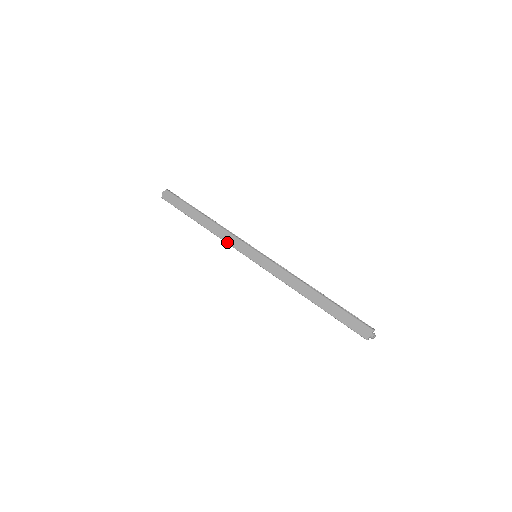
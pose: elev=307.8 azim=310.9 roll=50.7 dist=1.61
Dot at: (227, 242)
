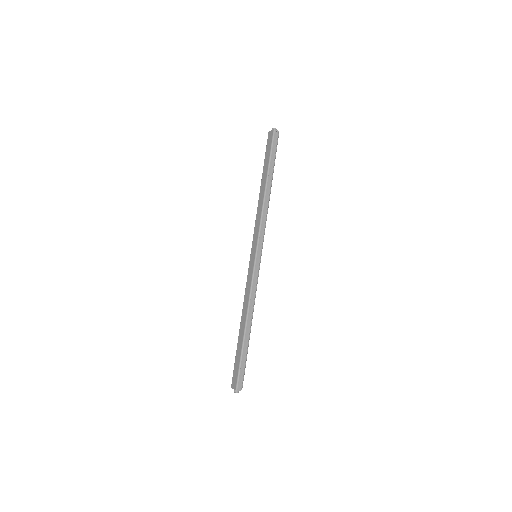
Dot at: (255, 223)
